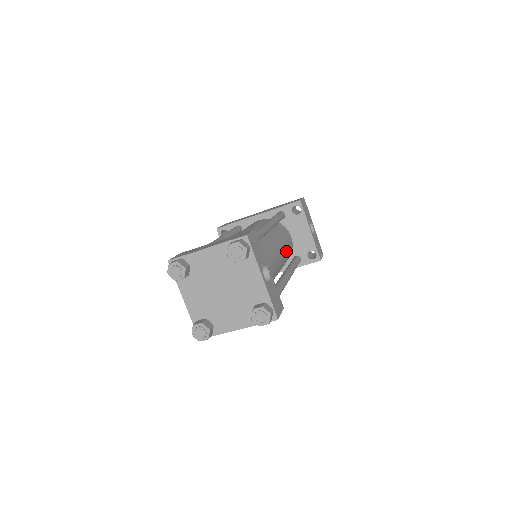
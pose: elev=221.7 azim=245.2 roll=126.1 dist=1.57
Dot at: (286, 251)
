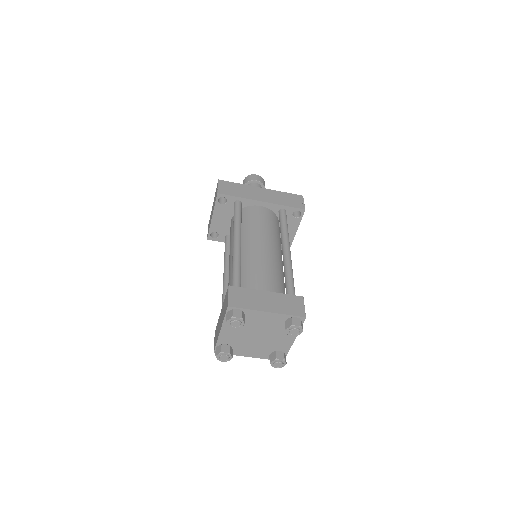
Dot at: occluded
